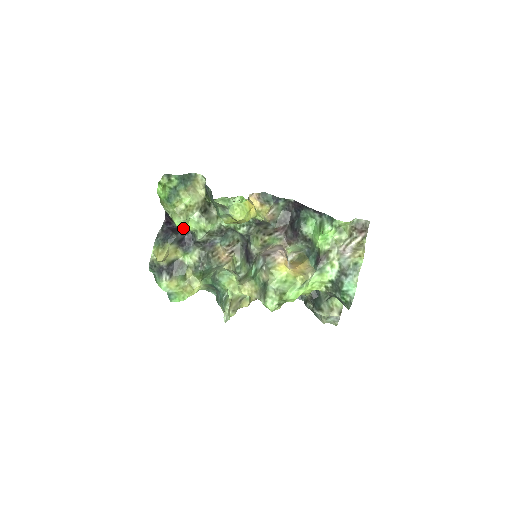
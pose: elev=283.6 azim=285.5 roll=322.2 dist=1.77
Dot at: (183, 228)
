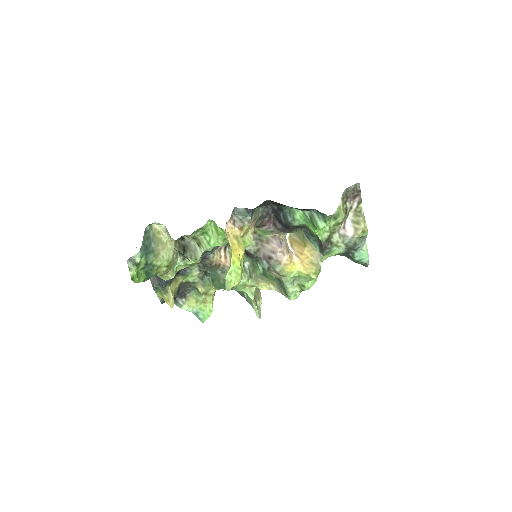
Dot at: occluded
